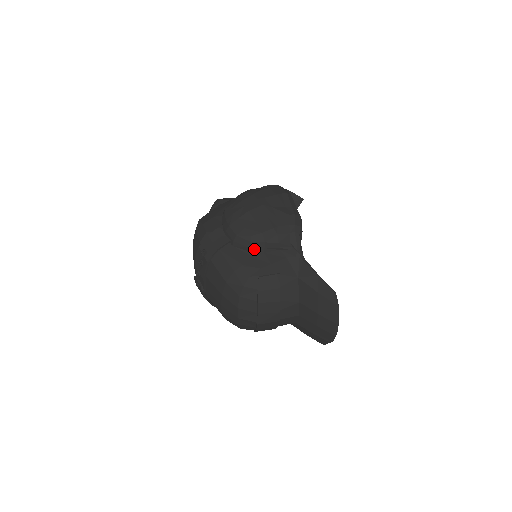
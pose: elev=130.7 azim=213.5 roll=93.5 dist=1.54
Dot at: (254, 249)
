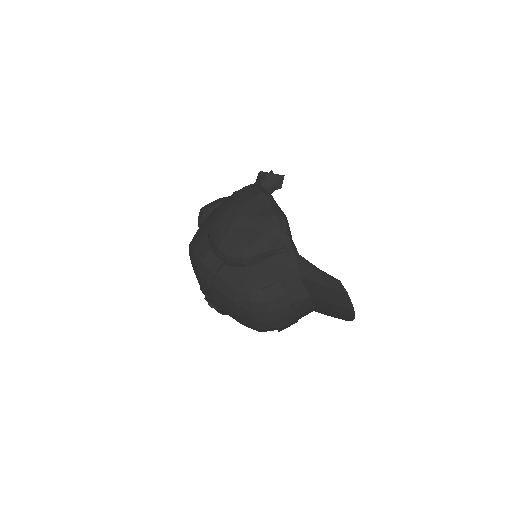
Dot at: (249, 264)
